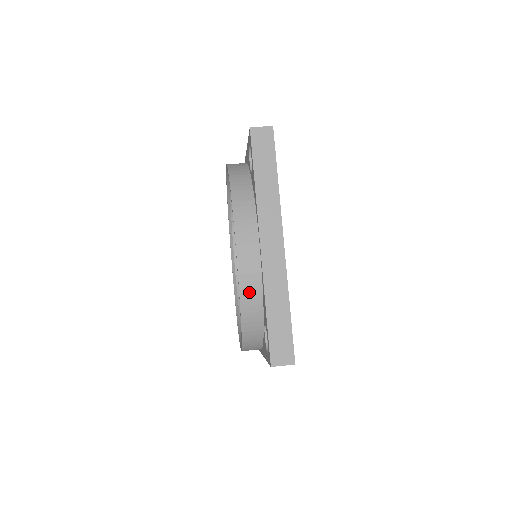
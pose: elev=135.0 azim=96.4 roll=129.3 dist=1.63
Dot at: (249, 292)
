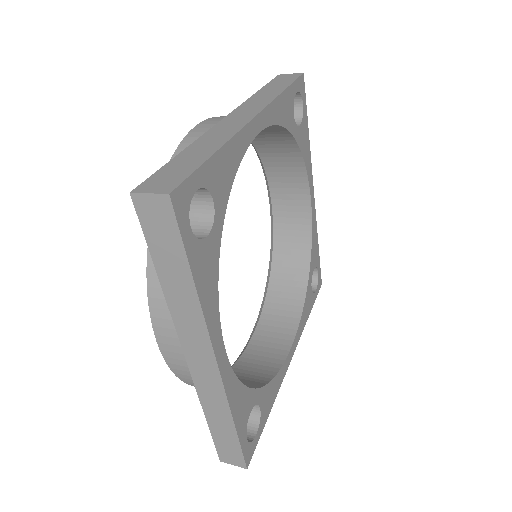
Dot at: occluded
